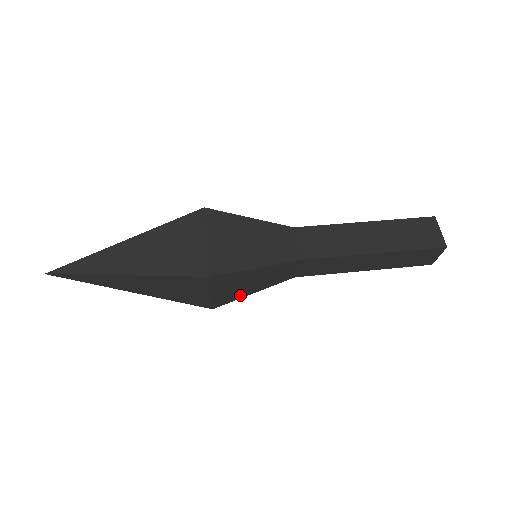
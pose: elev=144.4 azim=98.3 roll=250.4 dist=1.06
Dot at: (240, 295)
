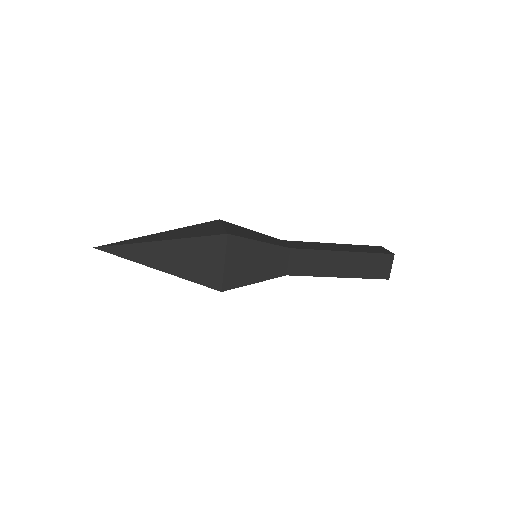
Dot at: (244, 280)
